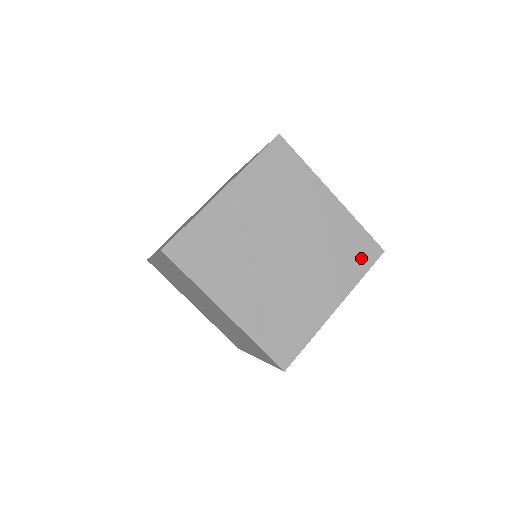
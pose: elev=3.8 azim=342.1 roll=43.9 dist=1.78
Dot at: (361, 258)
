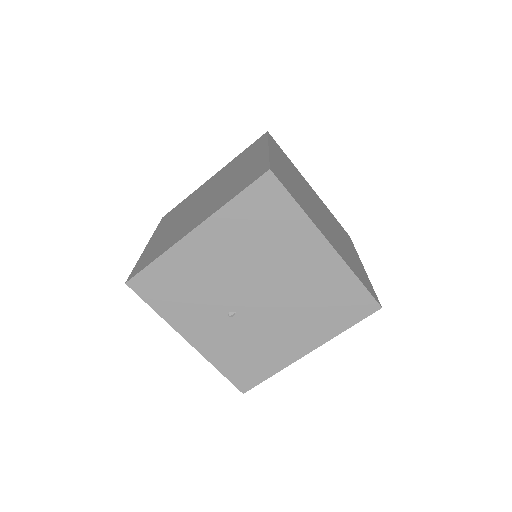
Dot at: occluded
